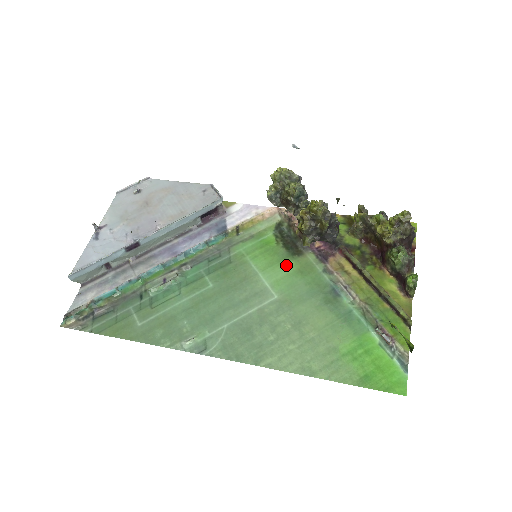
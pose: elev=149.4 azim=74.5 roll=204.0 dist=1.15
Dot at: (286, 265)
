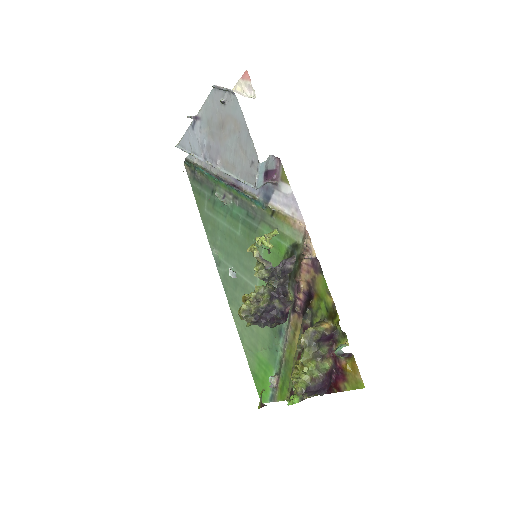
Dot at: occluded
